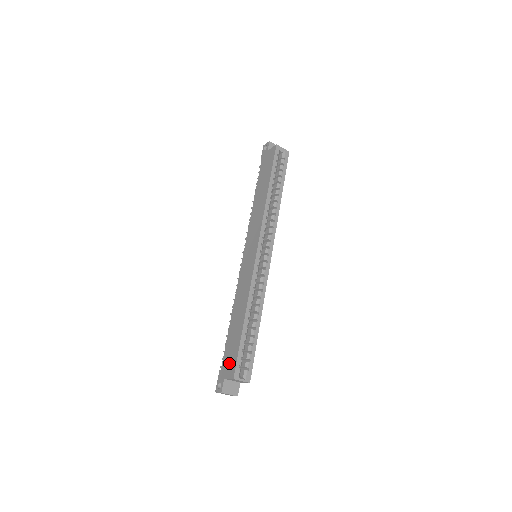
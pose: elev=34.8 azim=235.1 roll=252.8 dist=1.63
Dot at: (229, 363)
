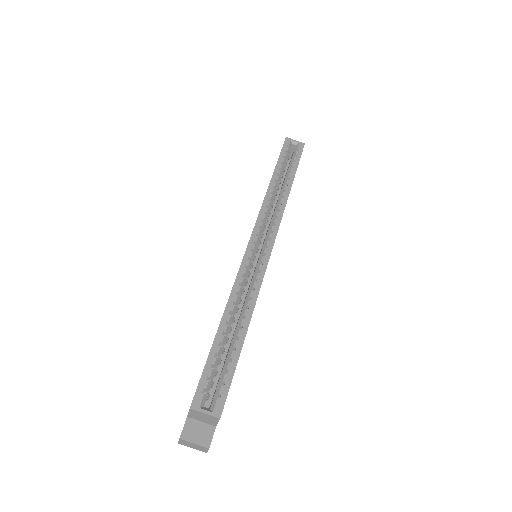
Dot at: occluded
